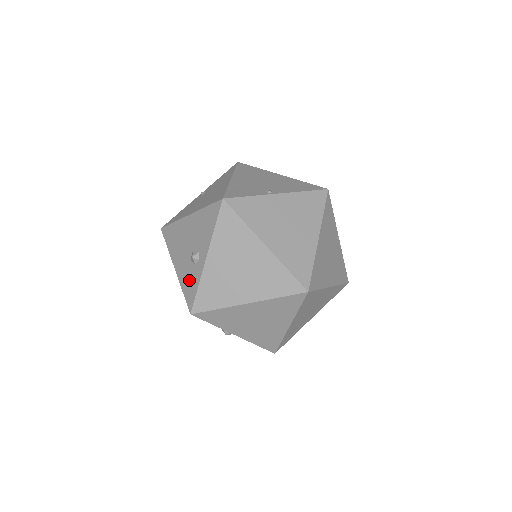
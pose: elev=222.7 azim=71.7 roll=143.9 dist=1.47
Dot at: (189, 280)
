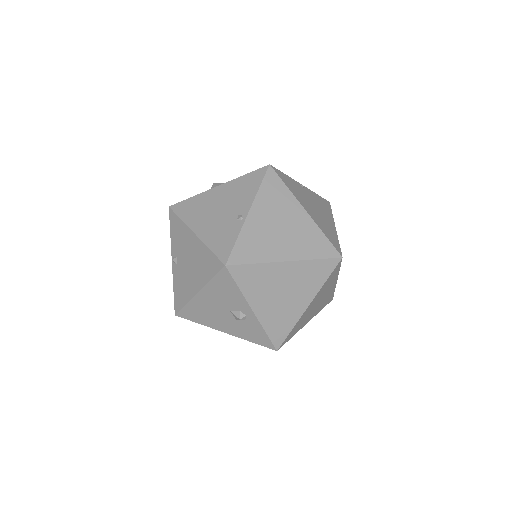
Dot at: (250, 333)
